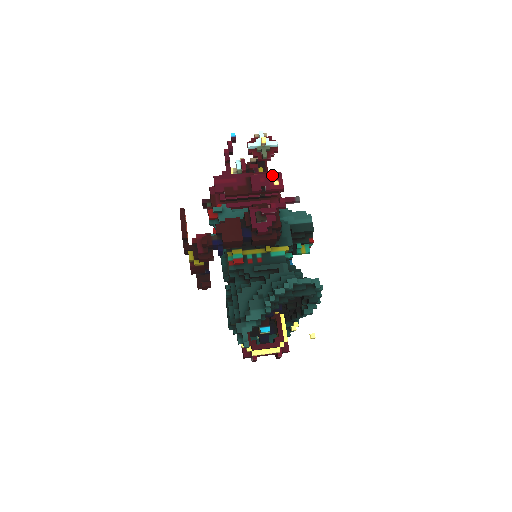
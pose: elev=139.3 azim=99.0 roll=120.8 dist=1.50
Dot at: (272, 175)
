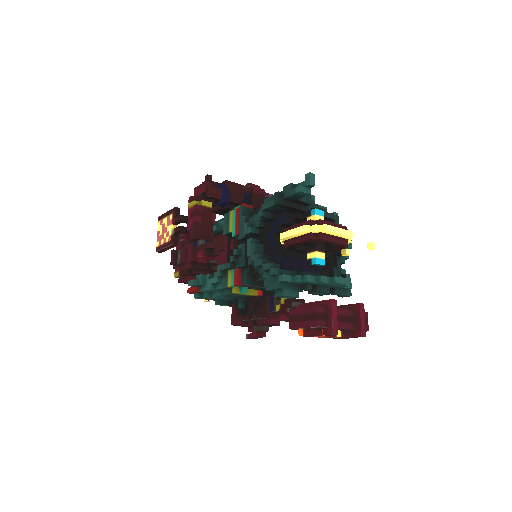
Dot at: occluded
